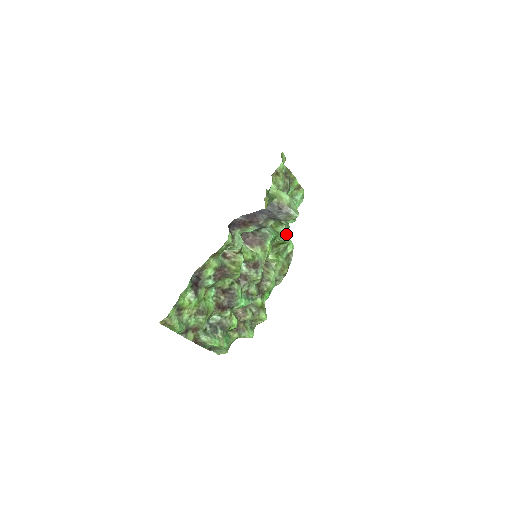
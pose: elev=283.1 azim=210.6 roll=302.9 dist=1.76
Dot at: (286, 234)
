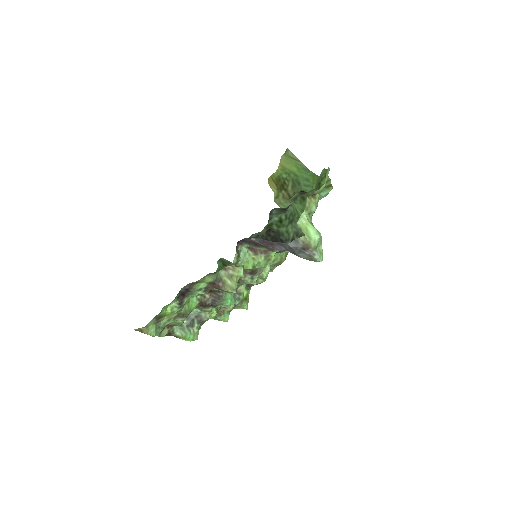
Dot at: occluded
